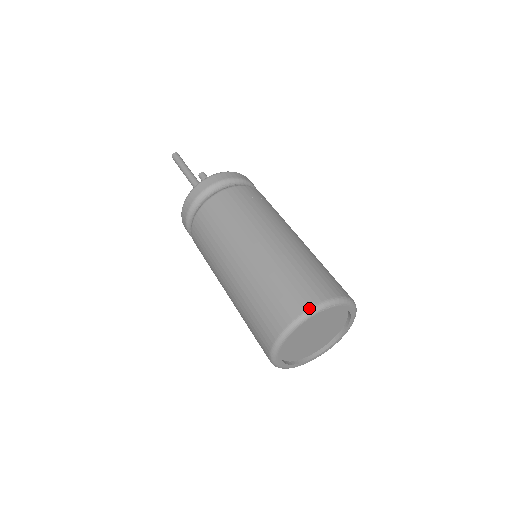
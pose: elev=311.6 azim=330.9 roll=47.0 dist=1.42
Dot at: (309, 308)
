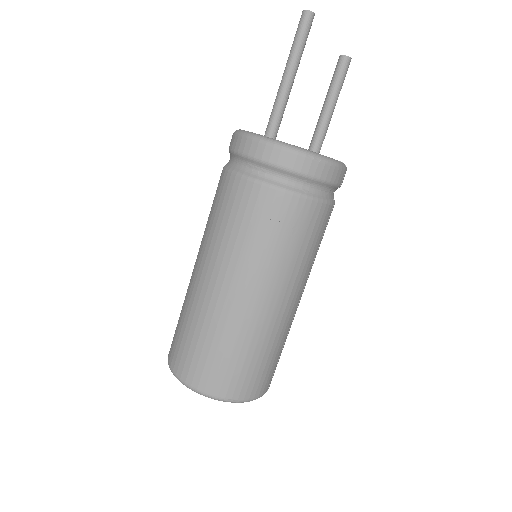
Dot at: (175, 374)
